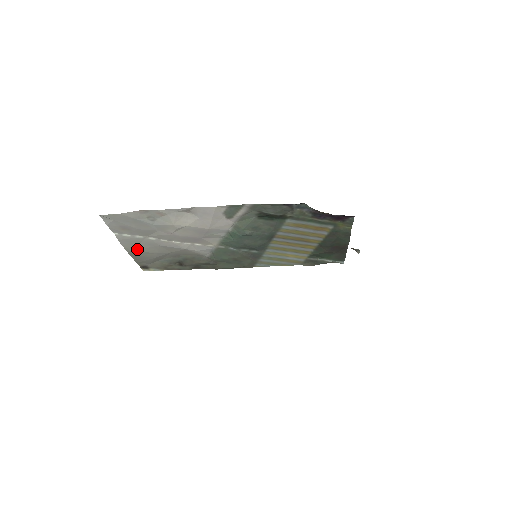
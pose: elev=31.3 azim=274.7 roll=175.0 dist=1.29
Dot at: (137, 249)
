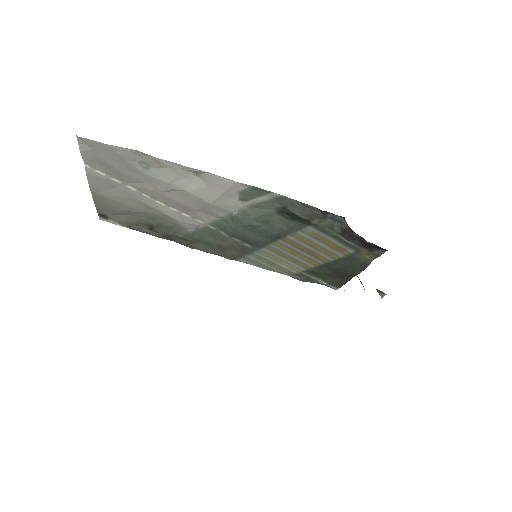
Dot at: (106, 193)
